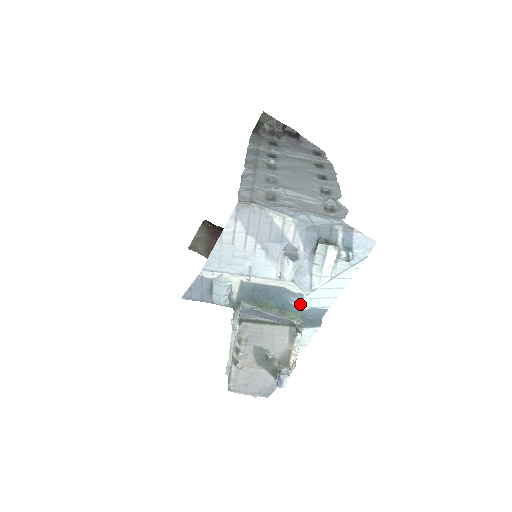
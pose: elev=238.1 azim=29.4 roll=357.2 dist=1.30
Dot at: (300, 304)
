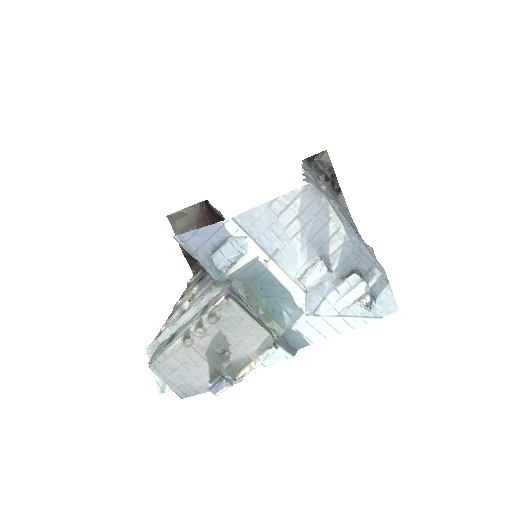
Dot at: (292, 320)
